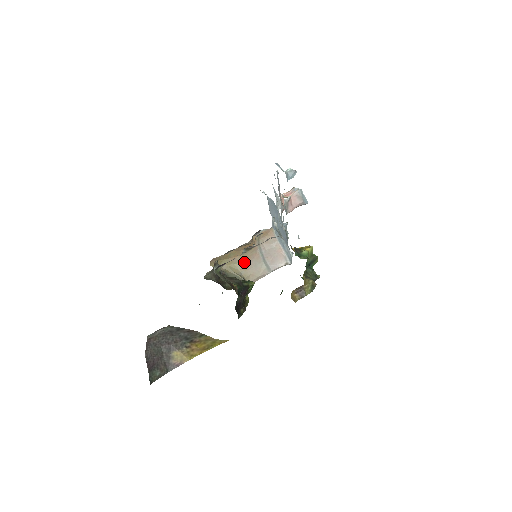
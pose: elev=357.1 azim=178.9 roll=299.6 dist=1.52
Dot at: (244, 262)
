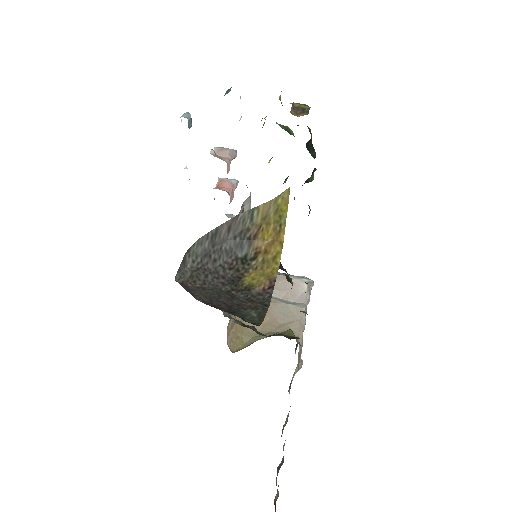
Dot at: (266, 320)
